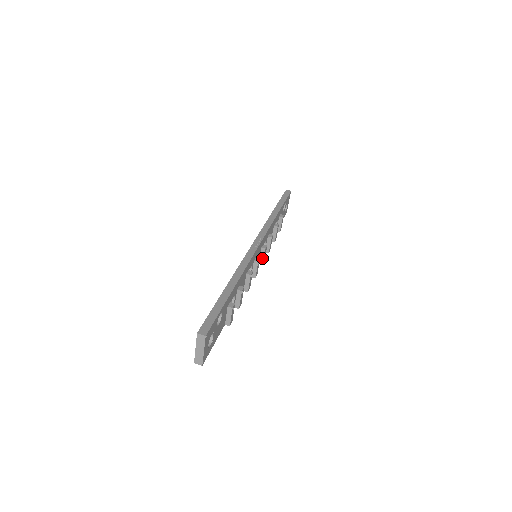
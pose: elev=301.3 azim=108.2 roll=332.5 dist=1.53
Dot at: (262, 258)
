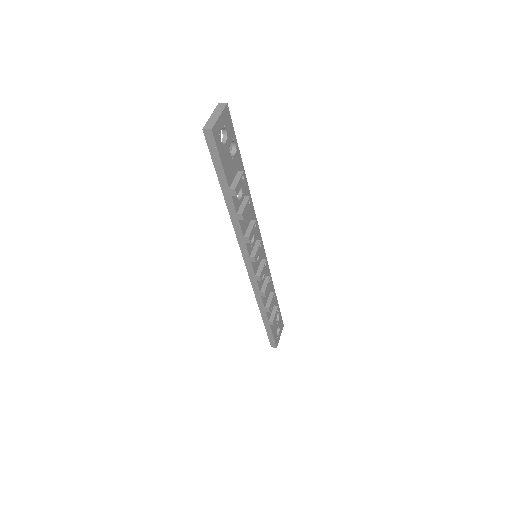
Dot at: (260, 269)
